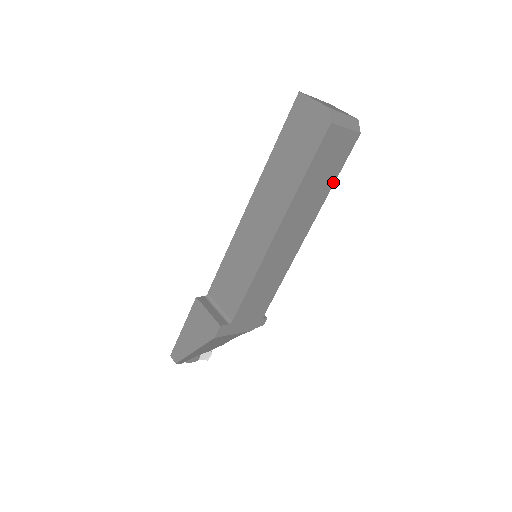
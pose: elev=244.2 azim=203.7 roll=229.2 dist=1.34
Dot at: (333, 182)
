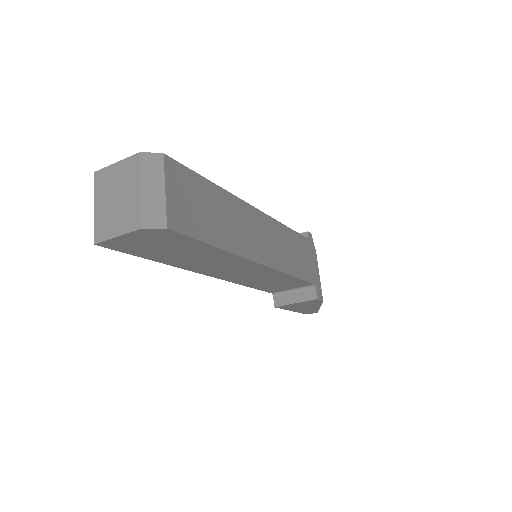
Dot at: (212, 185)
